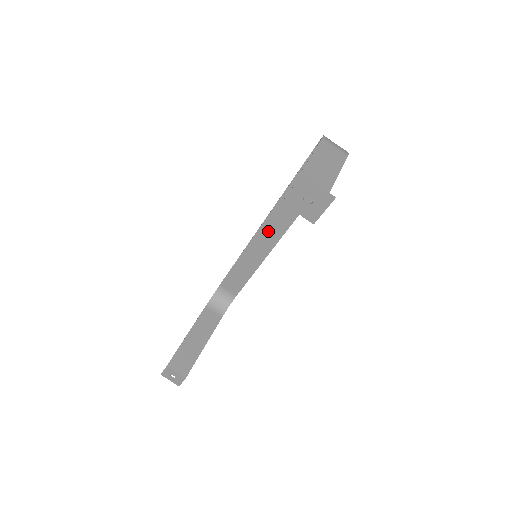
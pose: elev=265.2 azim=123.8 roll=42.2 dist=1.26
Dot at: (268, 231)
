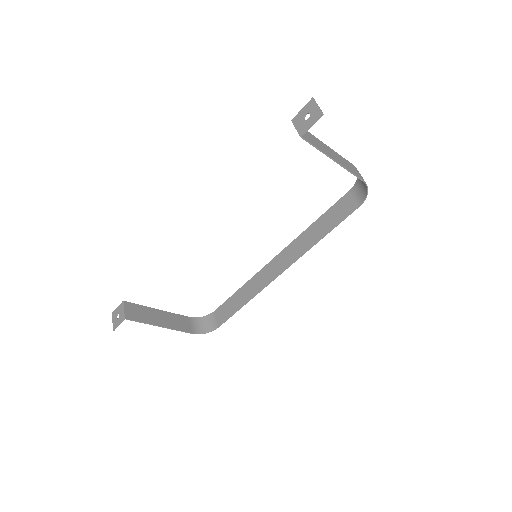
Dot at: (280, 261)
